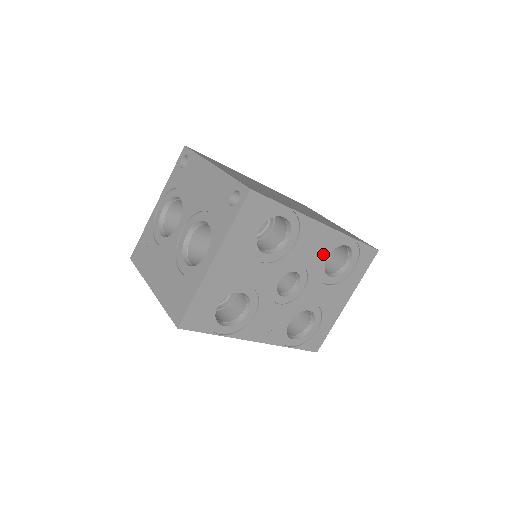
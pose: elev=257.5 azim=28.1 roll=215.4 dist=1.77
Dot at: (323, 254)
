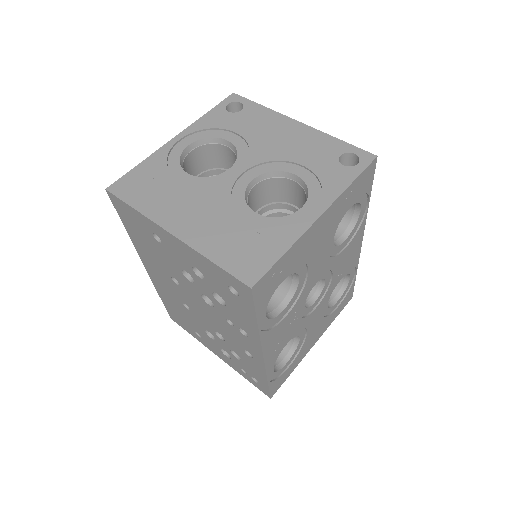
Dot at: (343, 274)
